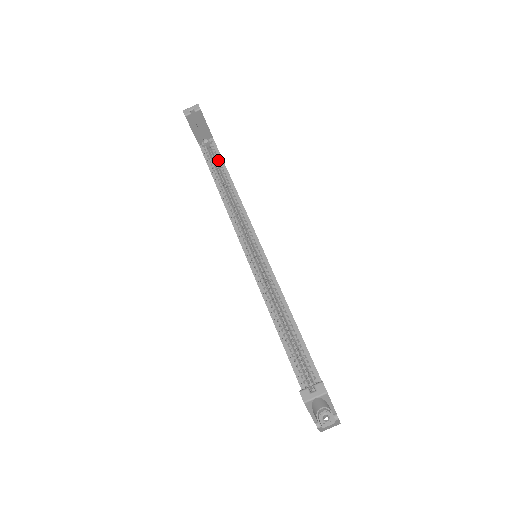
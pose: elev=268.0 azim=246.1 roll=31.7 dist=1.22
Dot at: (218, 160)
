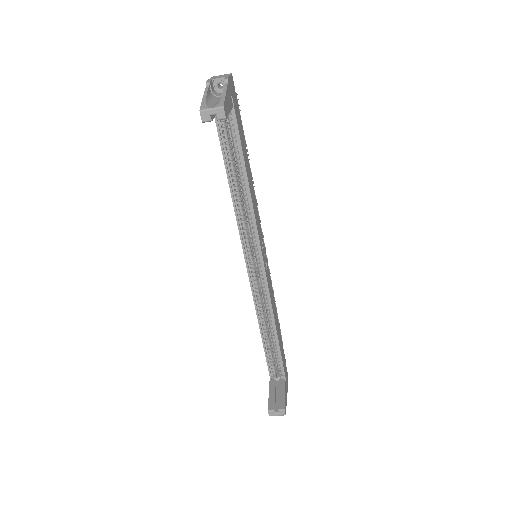
Dot at: (235, 139)
